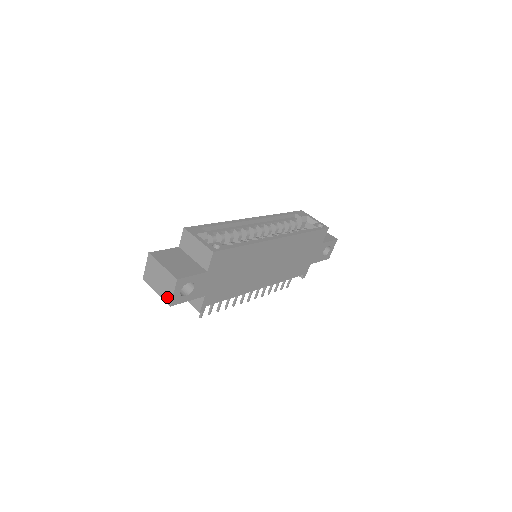
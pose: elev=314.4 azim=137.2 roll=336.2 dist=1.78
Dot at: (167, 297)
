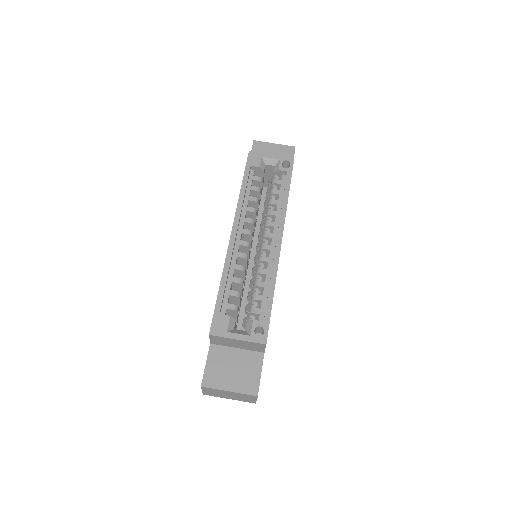
Dot at: (248, 401)
